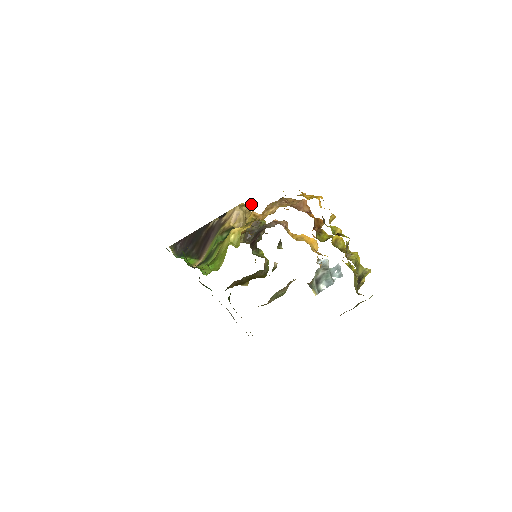
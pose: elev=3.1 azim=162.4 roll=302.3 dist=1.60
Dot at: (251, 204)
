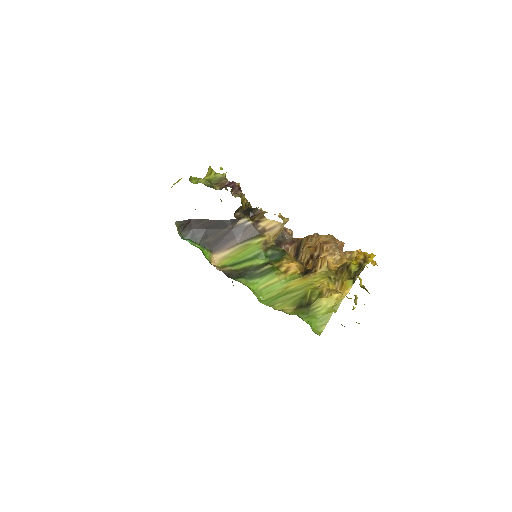
Dot at: occluded
